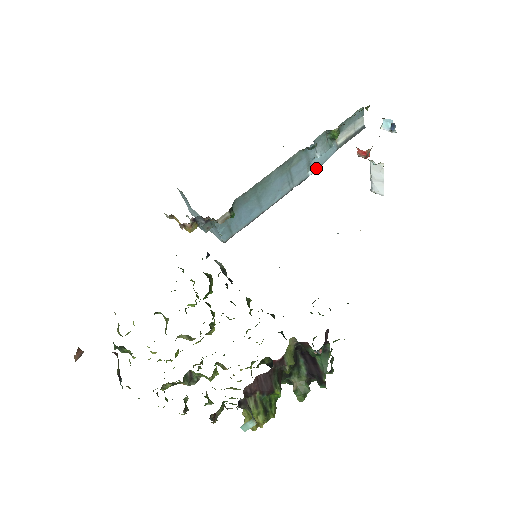
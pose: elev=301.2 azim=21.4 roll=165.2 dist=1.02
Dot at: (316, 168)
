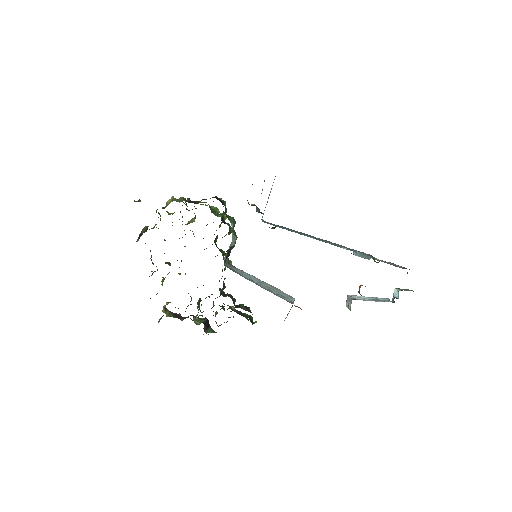
Dot at: occluded
